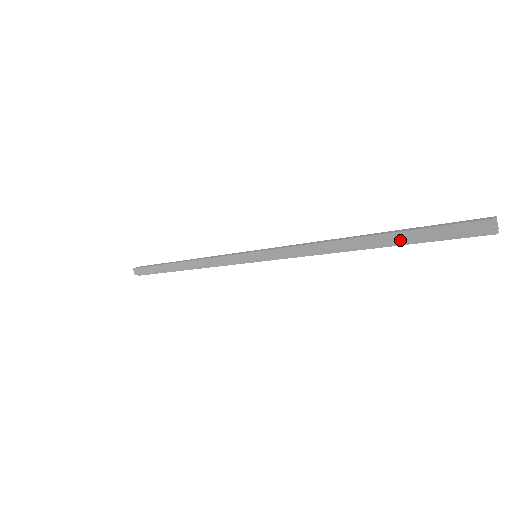
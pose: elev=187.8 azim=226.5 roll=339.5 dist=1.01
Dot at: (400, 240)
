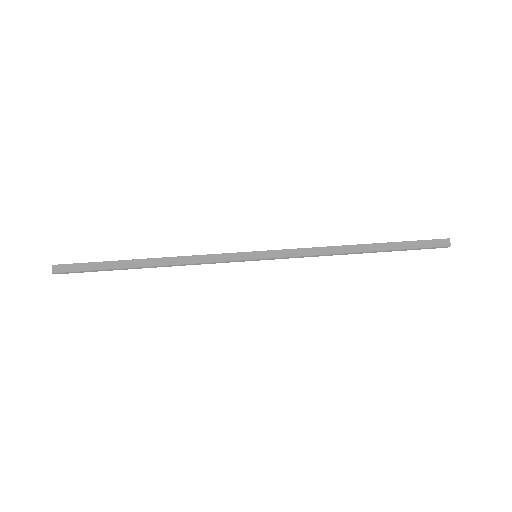
Dot at: occluded
